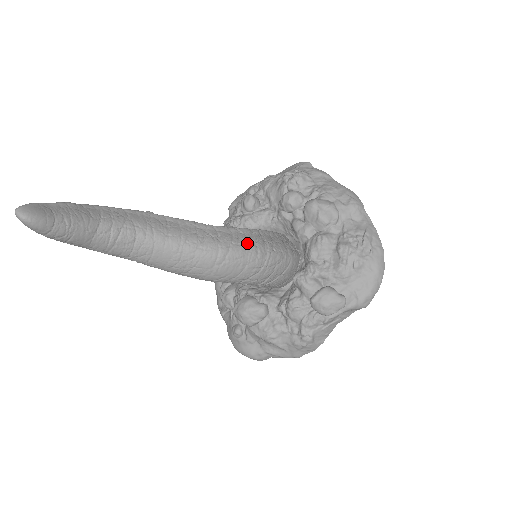
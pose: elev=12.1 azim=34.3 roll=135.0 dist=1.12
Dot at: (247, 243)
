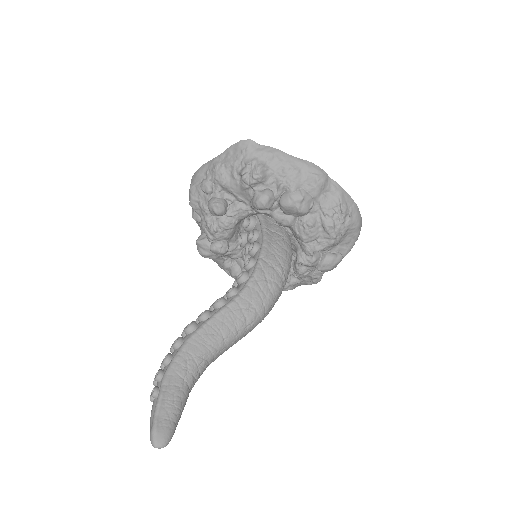
Dot at: (269, 288)
